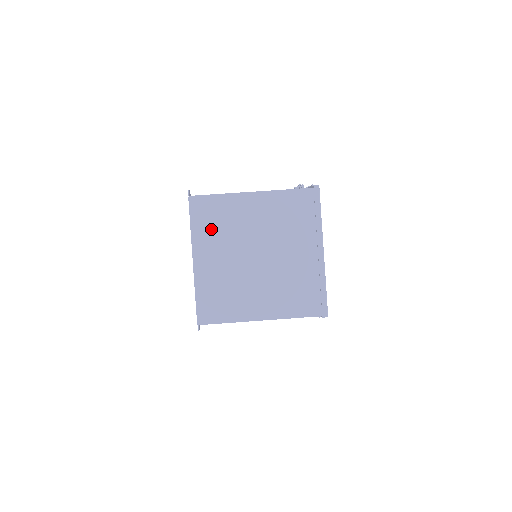
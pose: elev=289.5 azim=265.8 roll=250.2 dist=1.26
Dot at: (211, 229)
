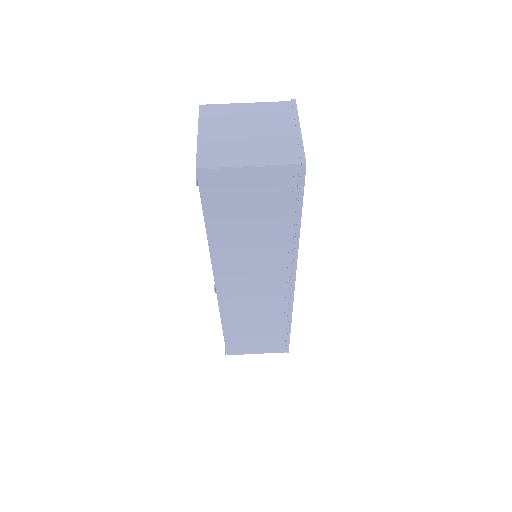
Dot at: (214, 119)
